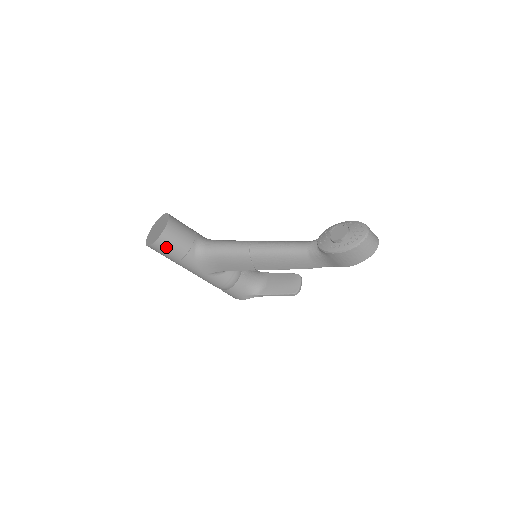
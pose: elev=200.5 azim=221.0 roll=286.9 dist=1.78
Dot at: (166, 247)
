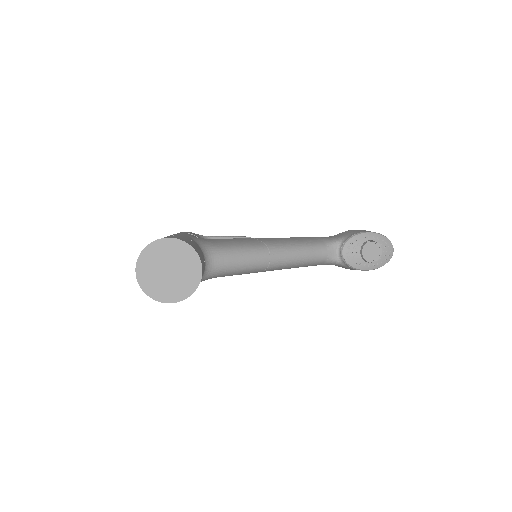
Dot at: occluded
